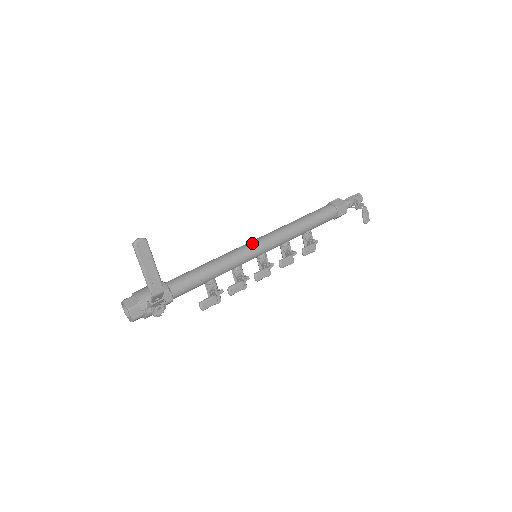
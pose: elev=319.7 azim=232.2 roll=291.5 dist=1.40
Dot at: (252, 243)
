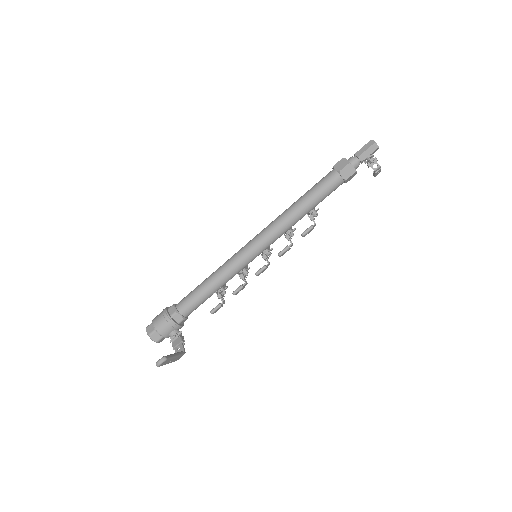
Dot at: (252, 251)
